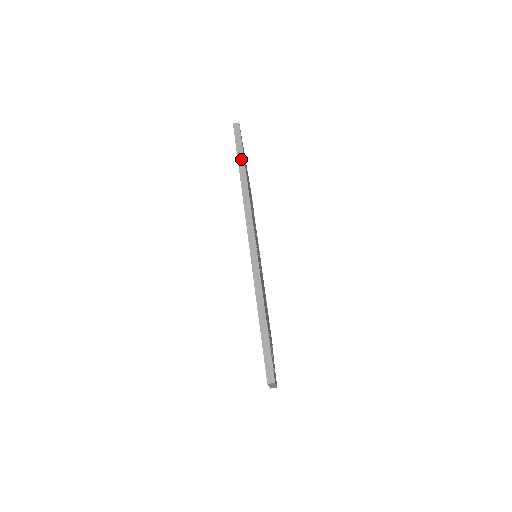
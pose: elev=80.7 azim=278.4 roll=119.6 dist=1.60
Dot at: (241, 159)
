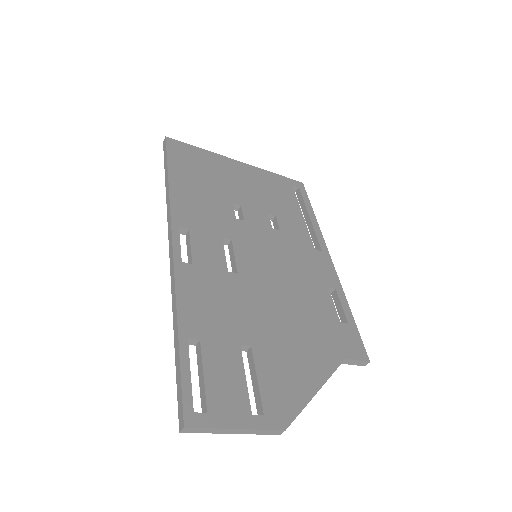
Dot at: (166, 169)
